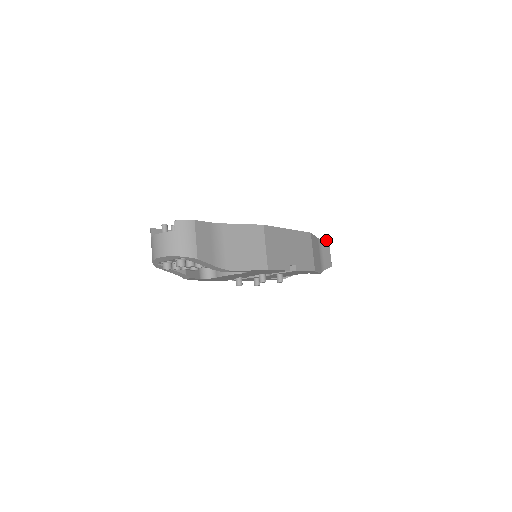
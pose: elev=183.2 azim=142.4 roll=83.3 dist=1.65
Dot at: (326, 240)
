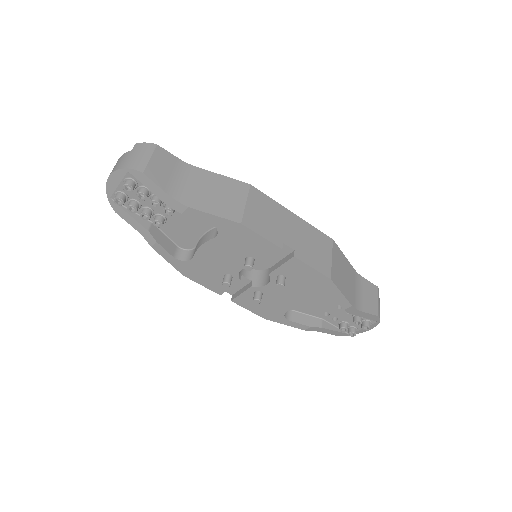
Dot at: (372, 284)
